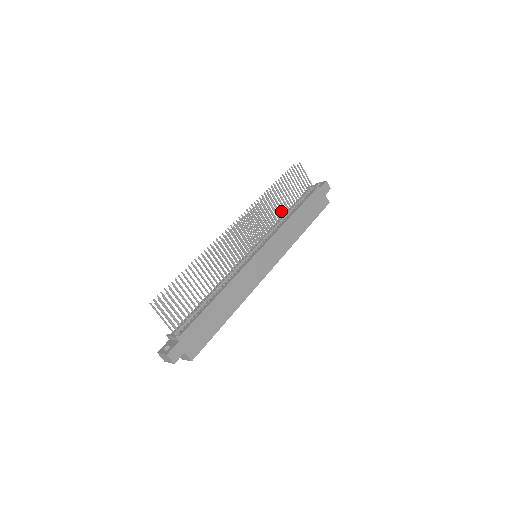
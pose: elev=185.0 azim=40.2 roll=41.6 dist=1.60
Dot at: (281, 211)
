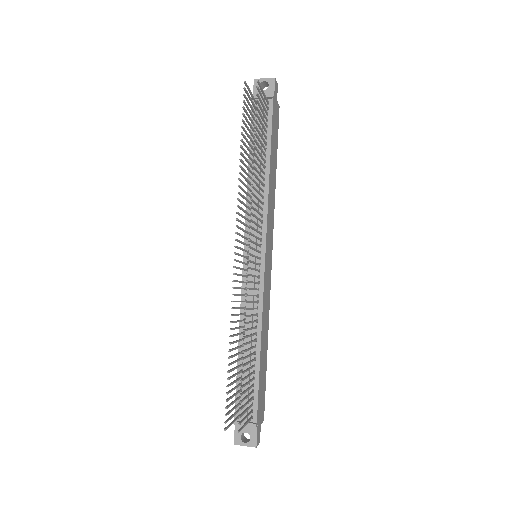
Dot at: (260, 176)
